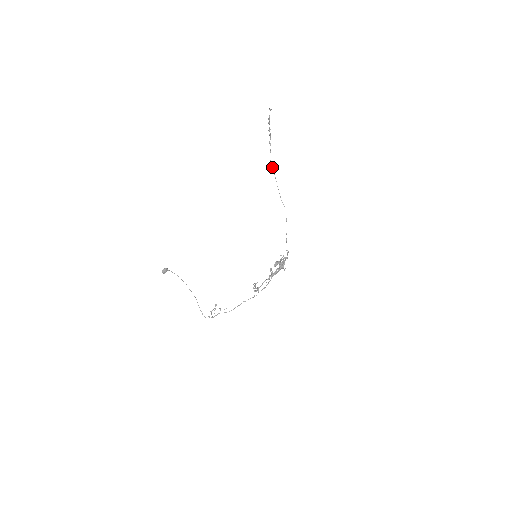
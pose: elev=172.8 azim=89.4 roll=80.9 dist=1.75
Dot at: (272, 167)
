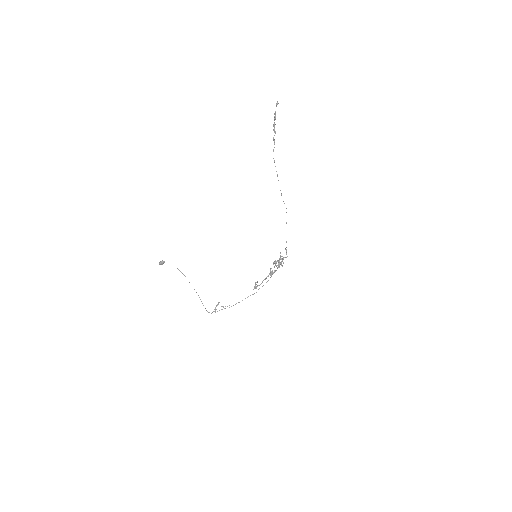
Dot at: occluded
